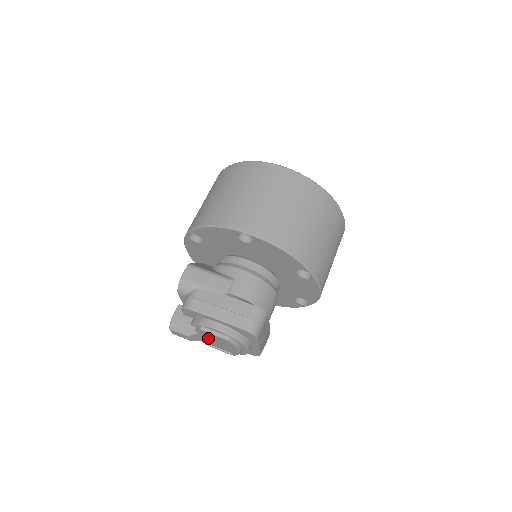
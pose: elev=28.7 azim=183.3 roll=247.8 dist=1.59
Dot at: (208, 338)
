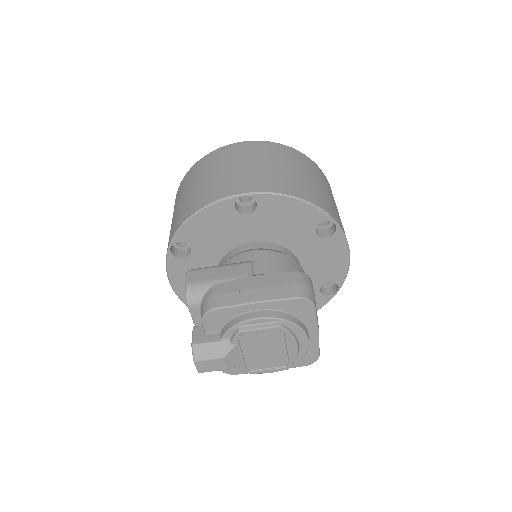
Dot at: (249, 351)
